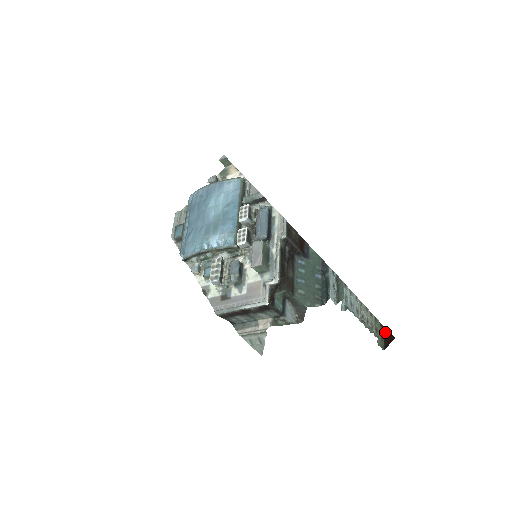
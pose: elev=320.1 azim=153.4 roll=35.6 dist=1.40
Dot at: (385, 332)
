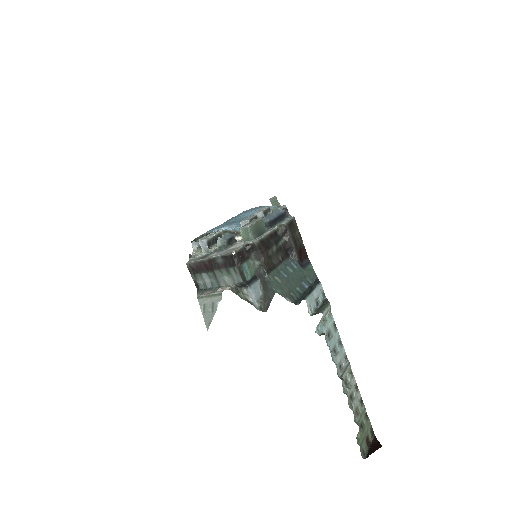
Dot at: (374, 442)
